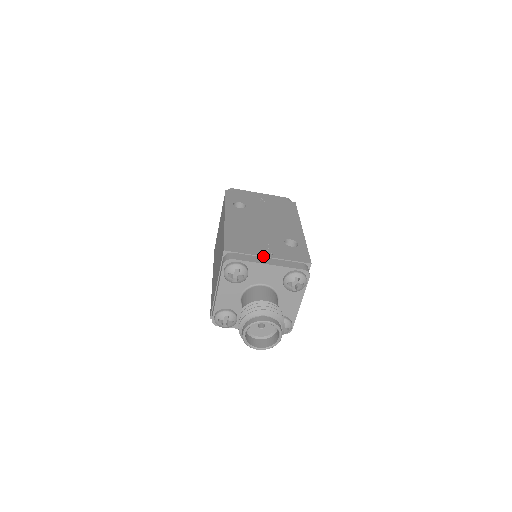
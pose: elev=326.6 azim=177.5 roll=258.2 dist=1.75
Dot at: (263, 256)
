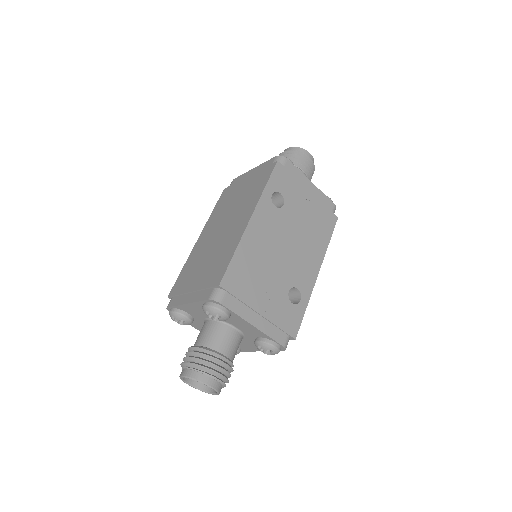
Dot at: (255, 310)
